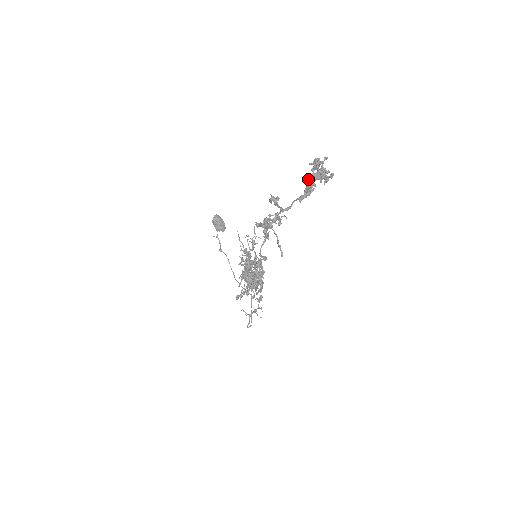
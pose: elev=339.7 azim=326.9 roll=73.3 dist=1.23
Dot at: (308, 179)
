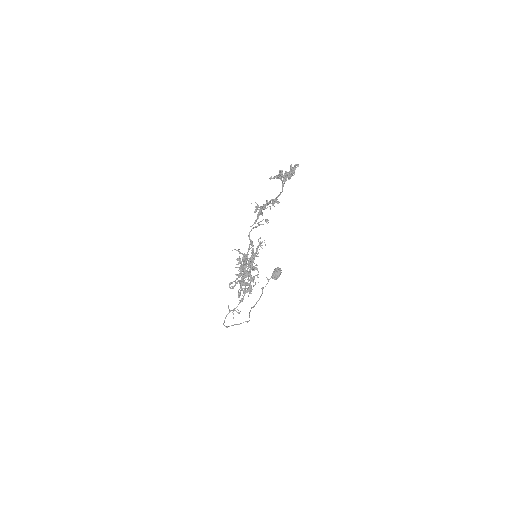
Dot at: (282, 170)
